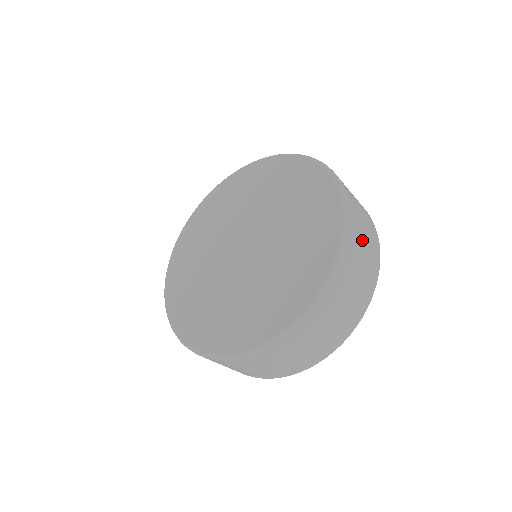
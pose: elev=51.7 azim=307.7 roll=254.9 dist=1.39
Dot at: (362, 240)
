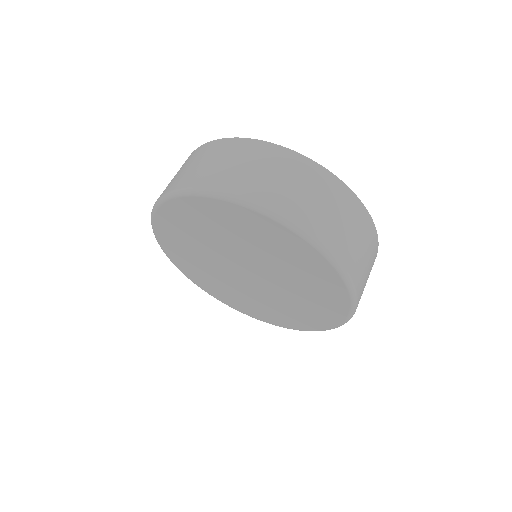
Dot at: (363, 262)
